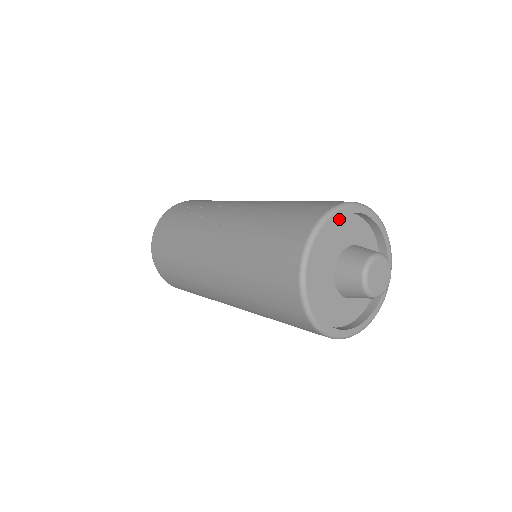
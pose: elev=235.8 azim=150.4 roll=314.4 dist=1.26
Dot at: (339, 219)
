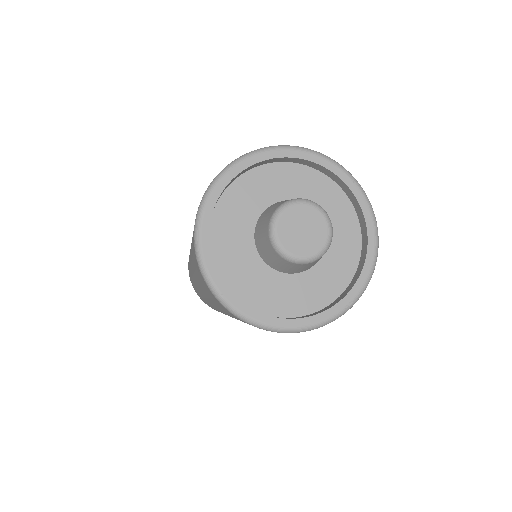
Dot at: (298, 171)
